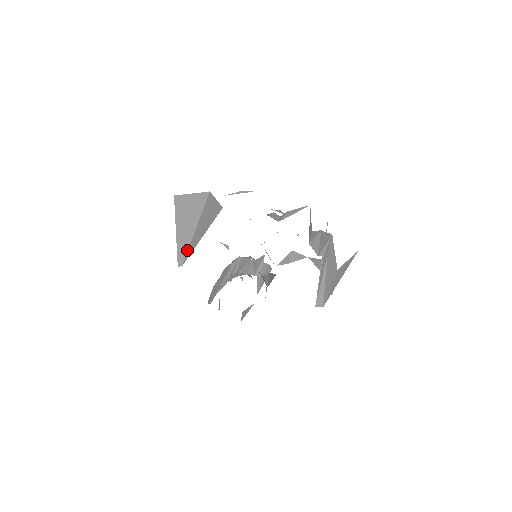
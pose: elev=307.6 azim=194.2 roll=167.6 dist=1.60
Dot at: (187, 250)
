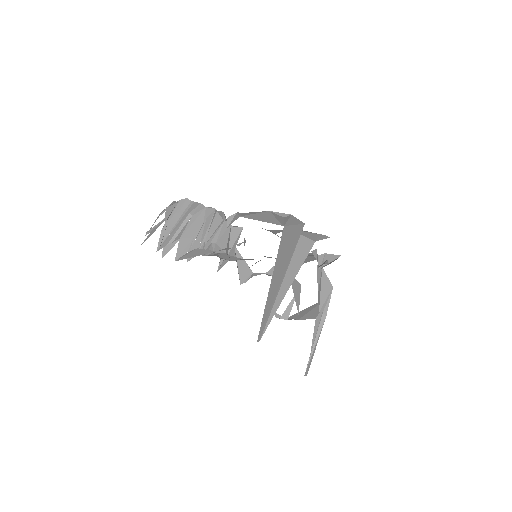
Dot at: (268, 317)
